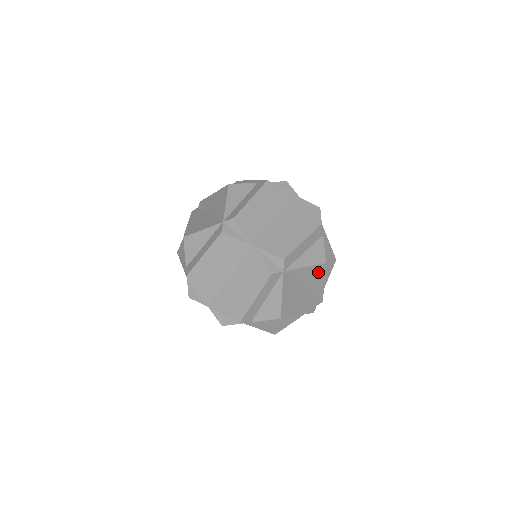
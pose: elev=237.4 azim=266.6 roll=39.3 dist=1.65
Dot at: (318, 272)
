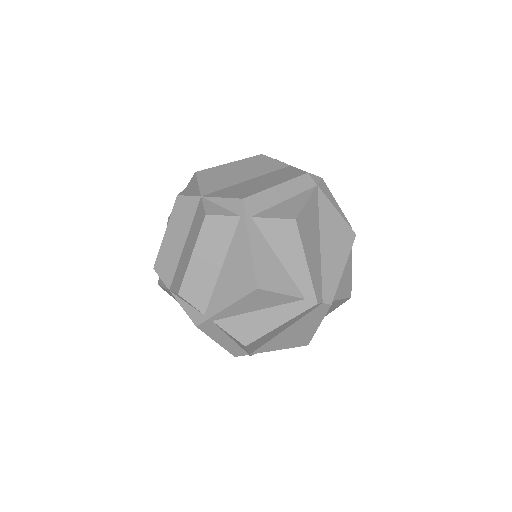
Dot at: (345, 238)
